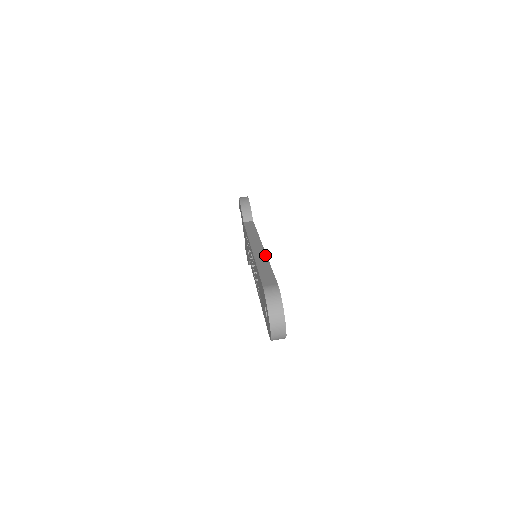
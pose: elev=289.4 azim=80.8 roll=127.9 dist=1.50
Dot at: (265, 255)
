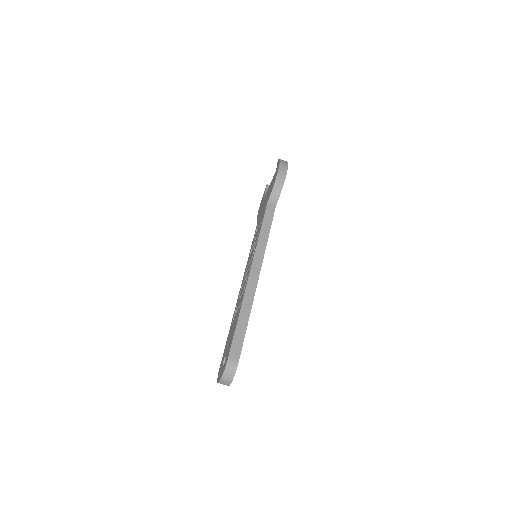
Dot at: (253, 298)
